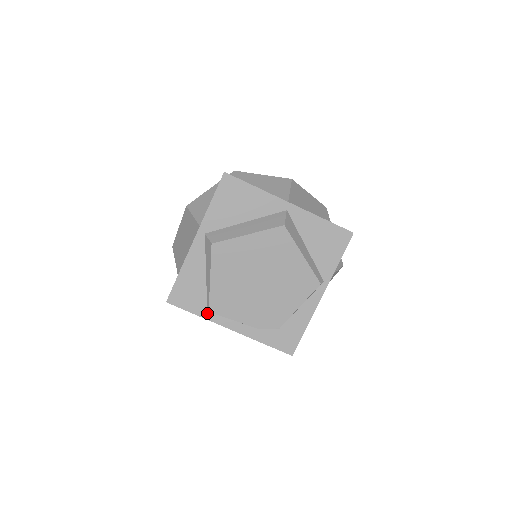
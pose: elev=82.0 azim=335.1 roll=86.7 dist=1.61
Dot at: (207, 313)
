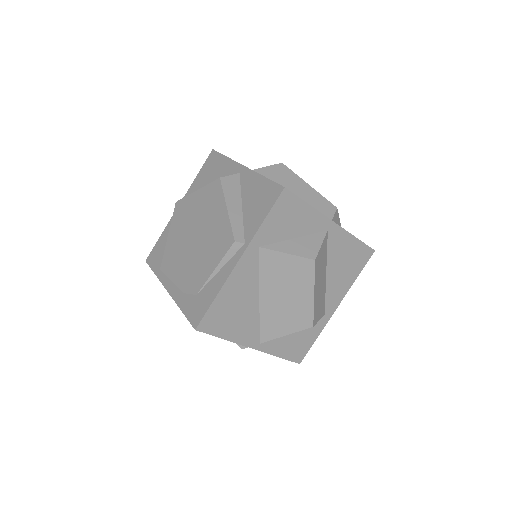
Dot at: (161, 273)
